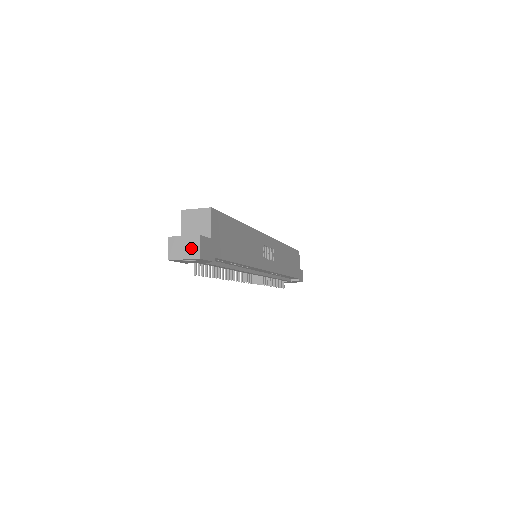
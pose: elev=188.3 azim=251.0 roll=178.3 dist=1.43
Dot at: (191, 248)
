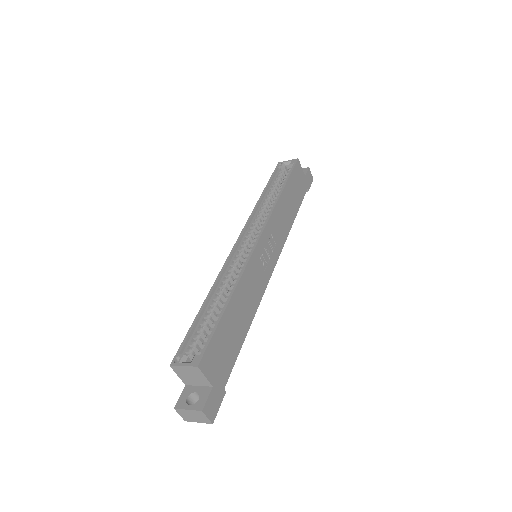
Dot at: (200, 418)
